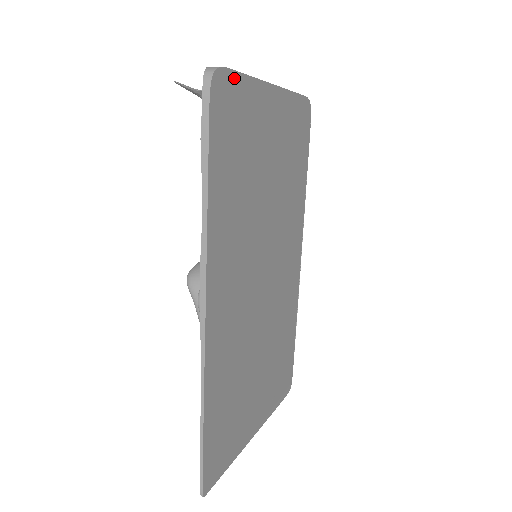
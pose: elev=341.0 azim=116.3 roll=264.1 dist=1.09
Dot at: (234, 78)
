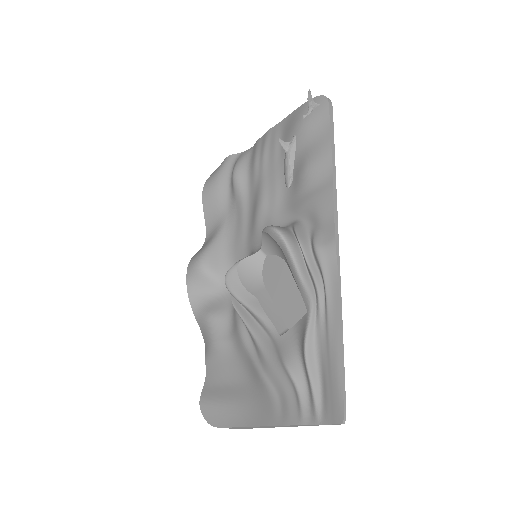
Dot at: occluded
